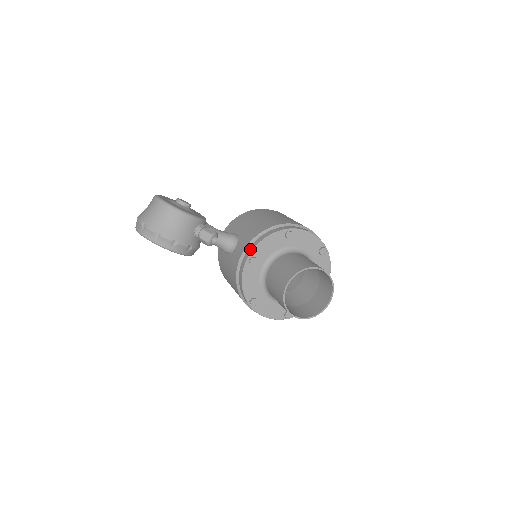
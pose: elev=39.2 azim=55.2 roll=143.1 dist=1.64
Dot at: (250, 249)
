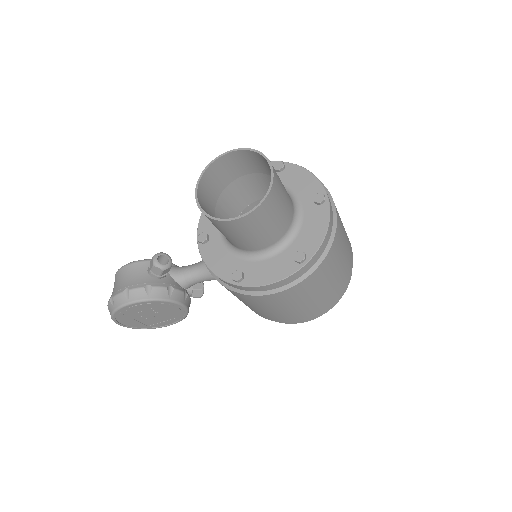
Dot at: occluded
